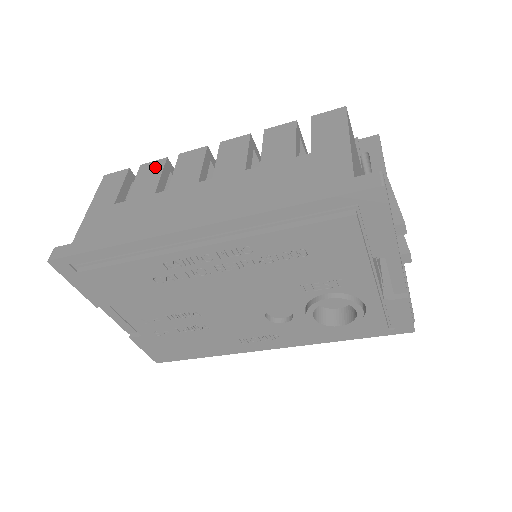
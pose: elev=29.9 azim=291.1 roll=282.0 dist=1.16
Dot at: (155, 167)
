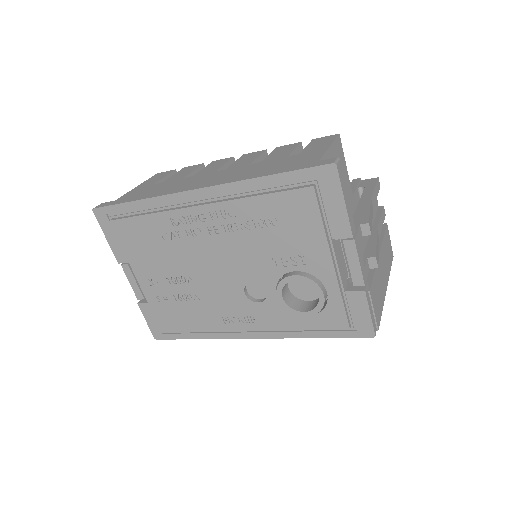
Dot at: (193, 167)
